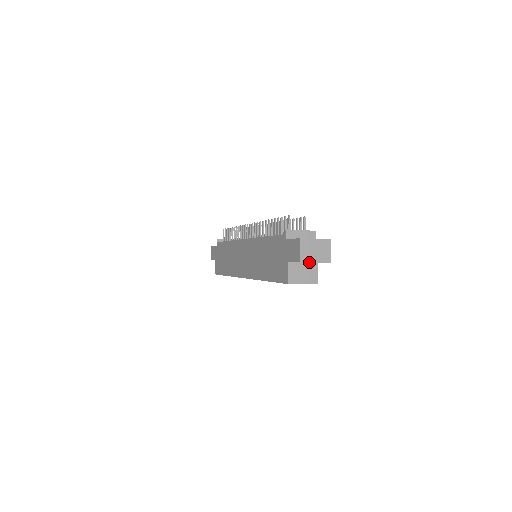
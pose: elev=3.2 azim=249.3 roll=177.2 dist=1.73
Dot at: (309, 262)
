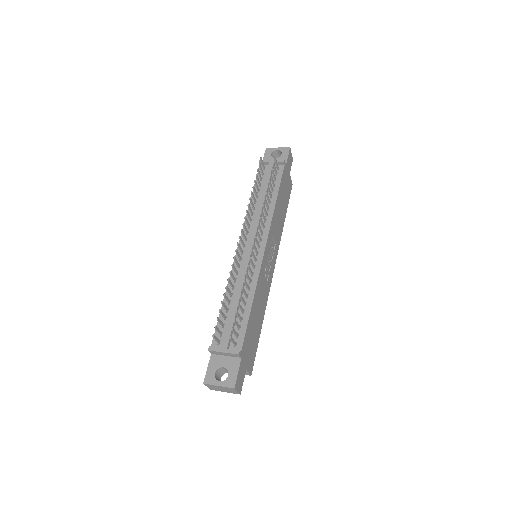
Dot at: occluded
